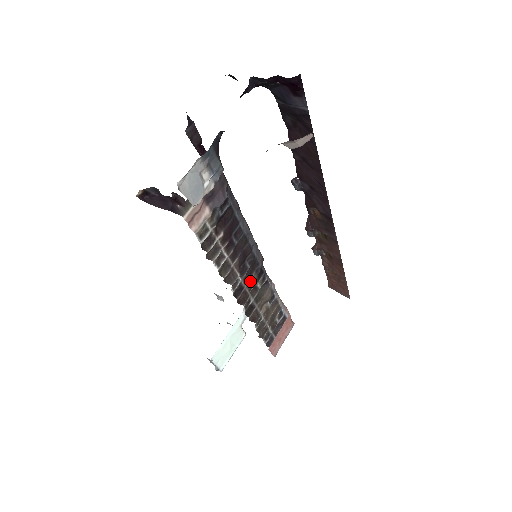
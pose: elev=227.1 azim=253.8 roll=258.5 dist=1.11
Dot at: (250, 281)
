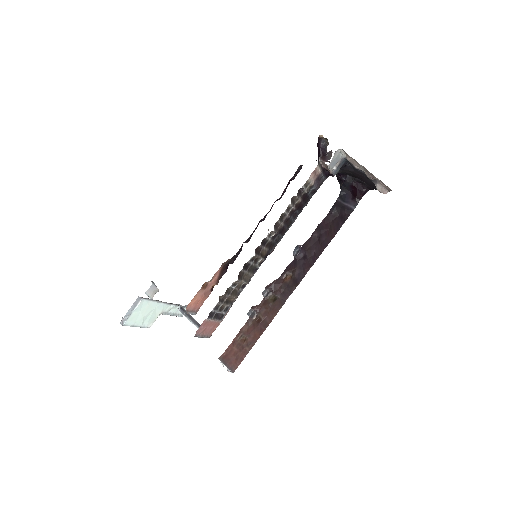
Dot at: (265, 250)
